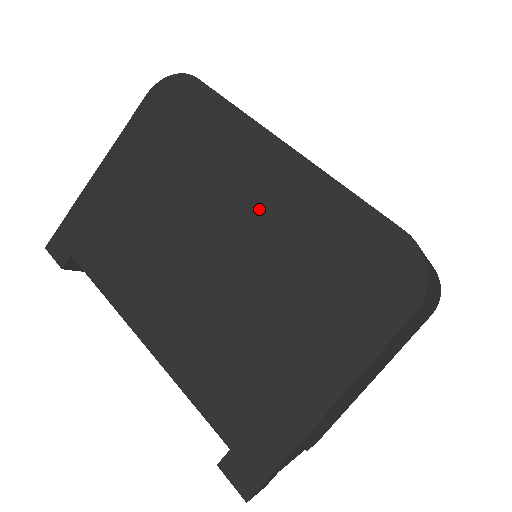
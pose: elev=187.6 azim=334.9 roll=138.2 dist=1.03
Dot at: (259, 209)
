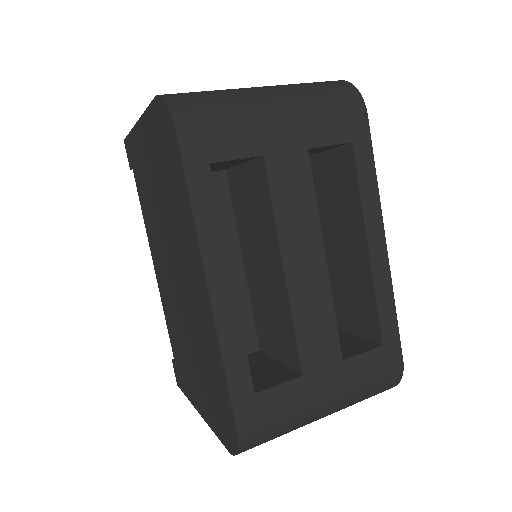
Dot at: (192, 298)
